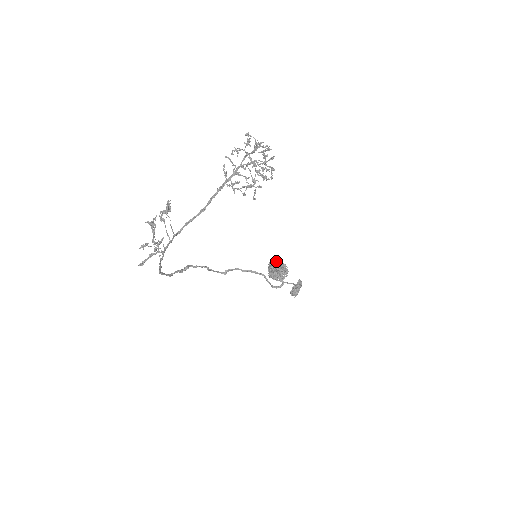
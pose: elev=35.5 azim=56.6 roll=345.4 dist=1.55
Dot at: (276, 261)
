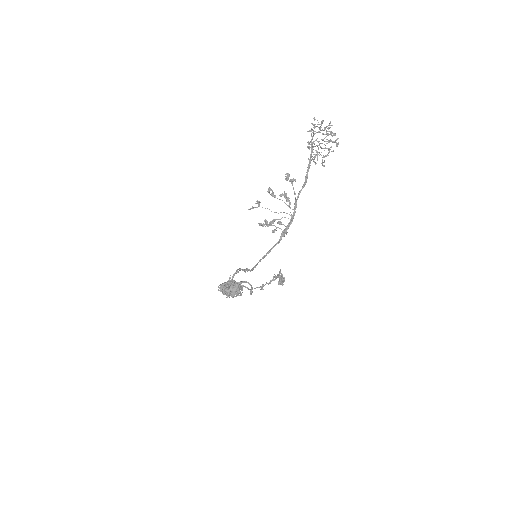
Dot at: (225, 282)
